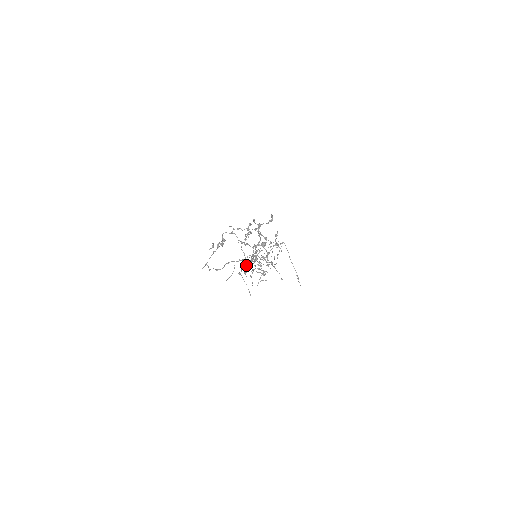
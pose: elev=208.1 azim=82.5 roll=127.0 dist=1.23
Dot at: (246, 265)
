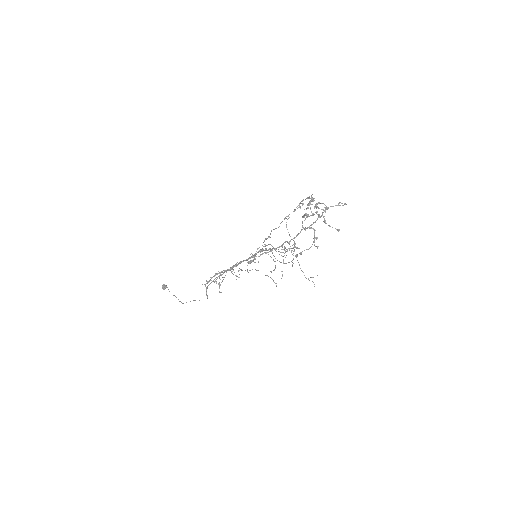
Dot at: (260, 255)
